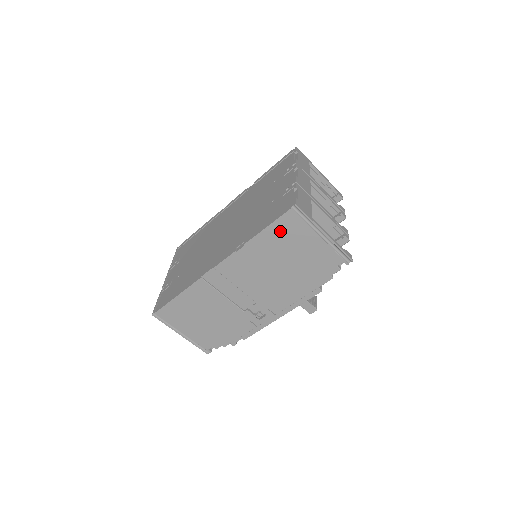
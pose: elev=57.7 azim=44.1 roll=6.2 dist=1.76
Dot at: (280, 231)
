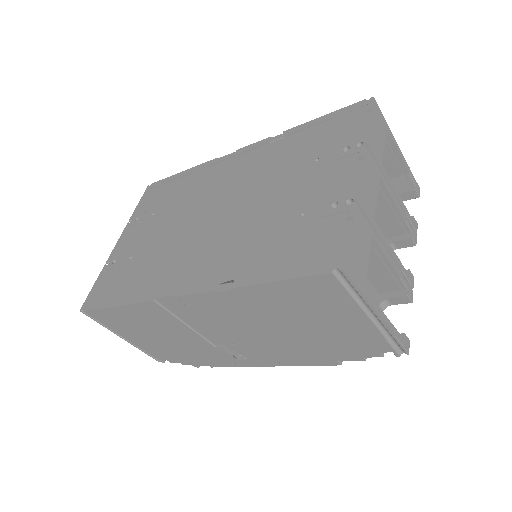
Dot at: (299, 292)
